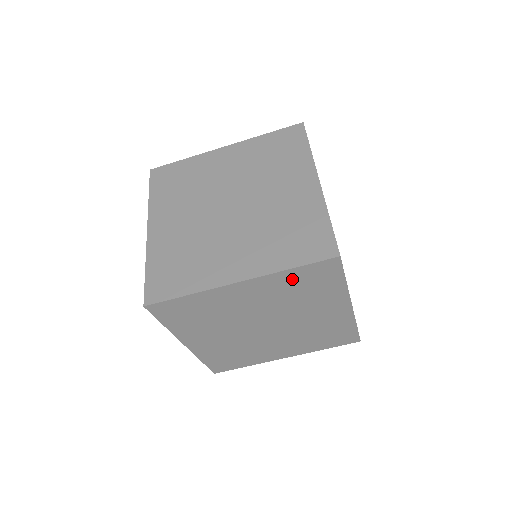
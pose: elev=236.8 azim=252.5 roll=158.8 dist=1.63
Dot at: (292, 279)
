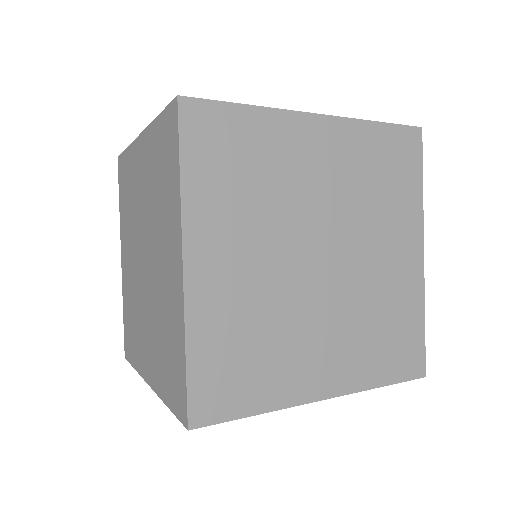
Dot at: occluded
